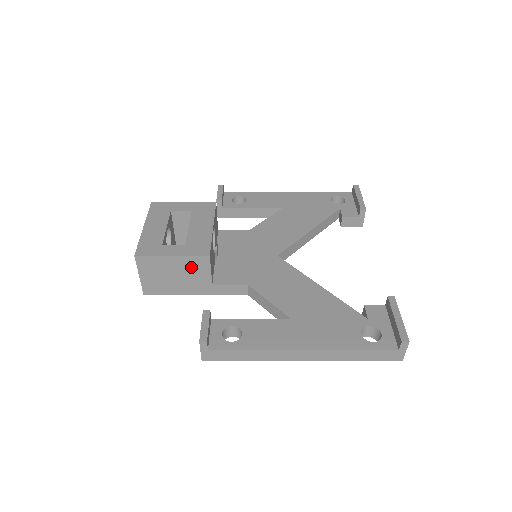
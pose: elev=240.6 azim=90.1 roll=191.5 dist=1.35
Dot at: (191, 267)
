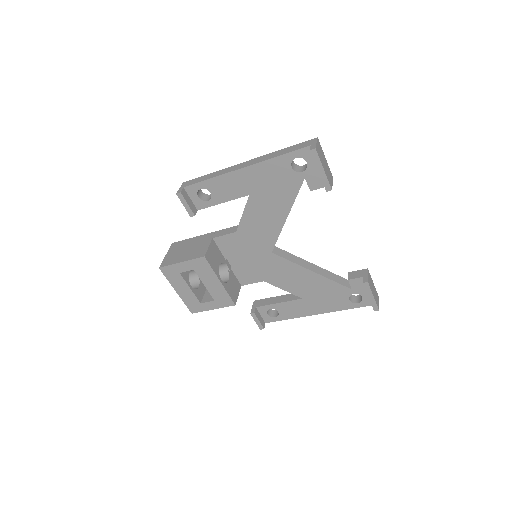
Dot at: occluded
